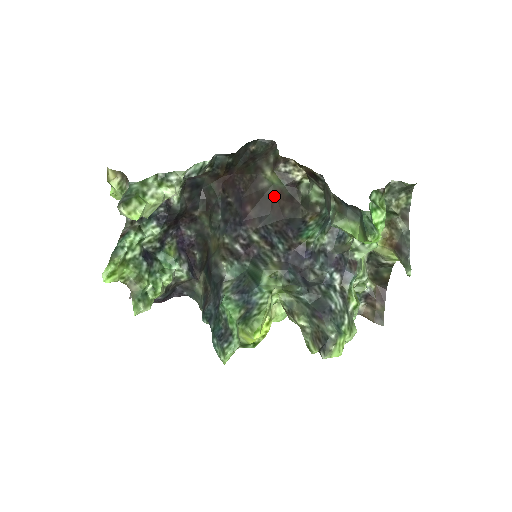
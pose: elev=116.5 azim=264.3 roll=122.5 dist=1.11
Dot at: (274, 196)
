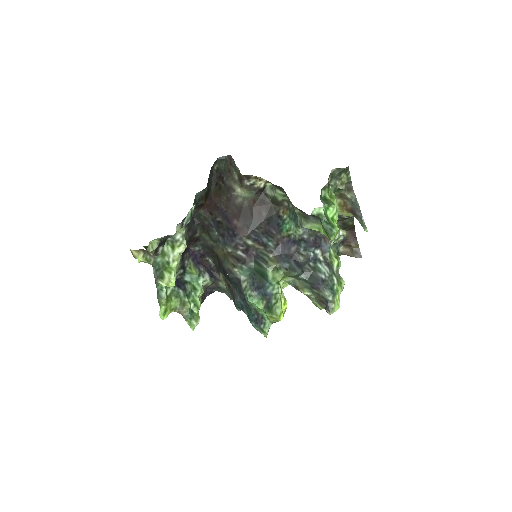
Dot at: (250, 206)
